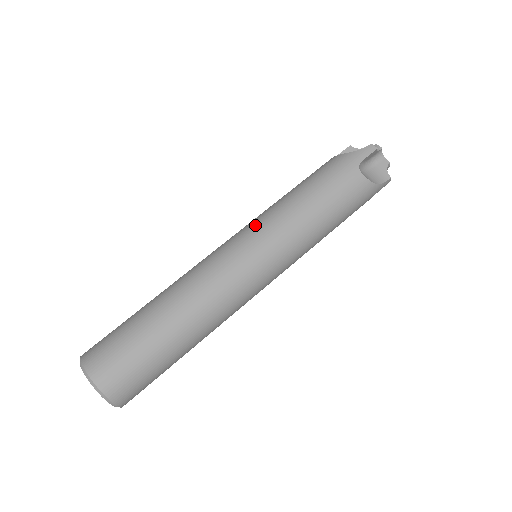
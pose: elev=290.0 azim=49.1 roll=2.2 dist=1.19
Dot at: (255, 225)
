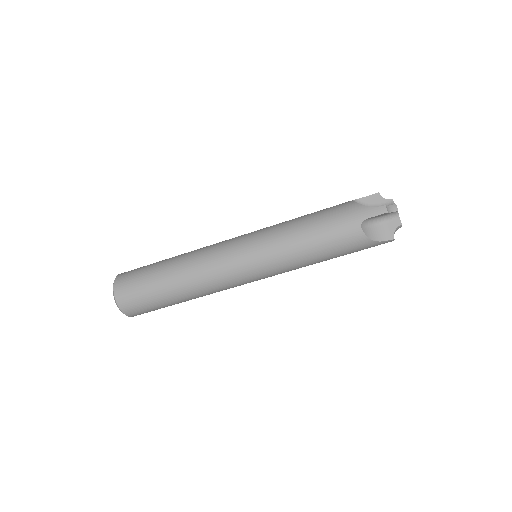
Dot at: (258, 236)
